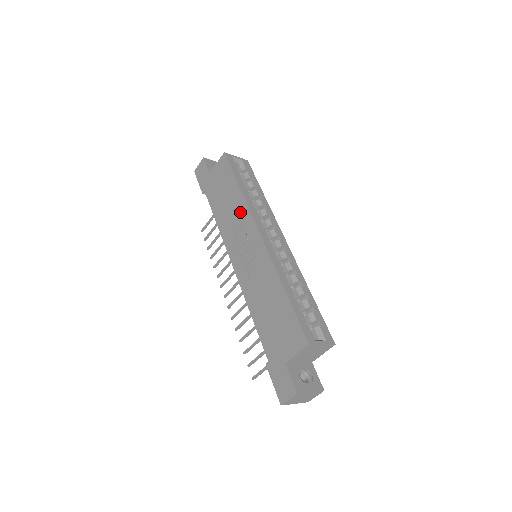
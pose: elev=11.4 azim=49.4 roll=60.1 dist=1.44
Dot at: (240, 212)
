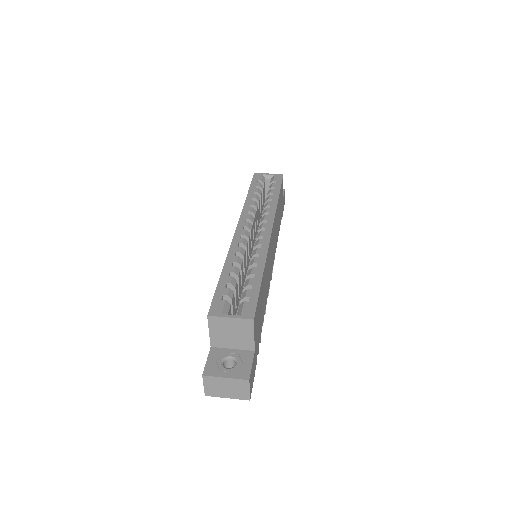
Dot at: occluded
